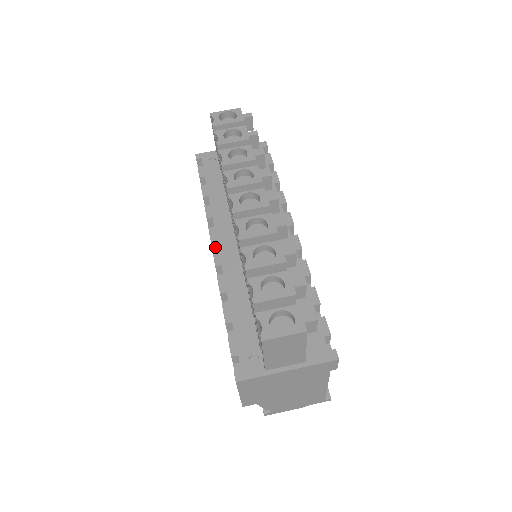
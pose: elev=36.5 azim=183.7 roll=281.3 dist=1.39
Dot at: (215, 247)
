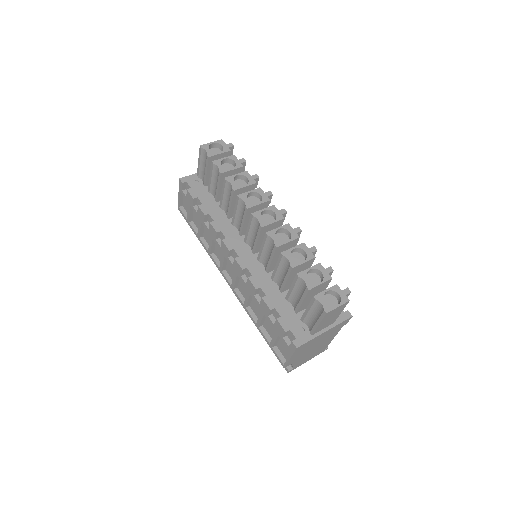
Dot at: (230, 255)
